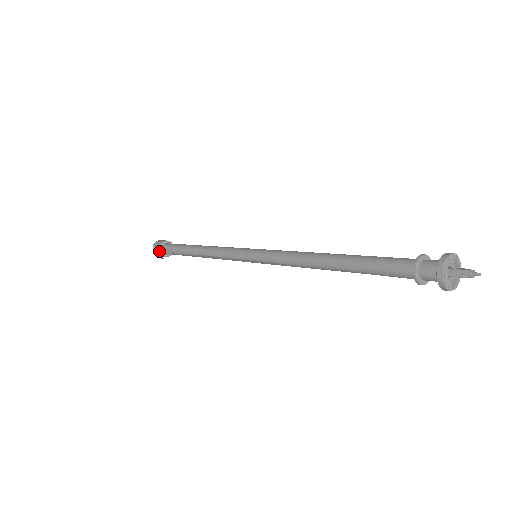
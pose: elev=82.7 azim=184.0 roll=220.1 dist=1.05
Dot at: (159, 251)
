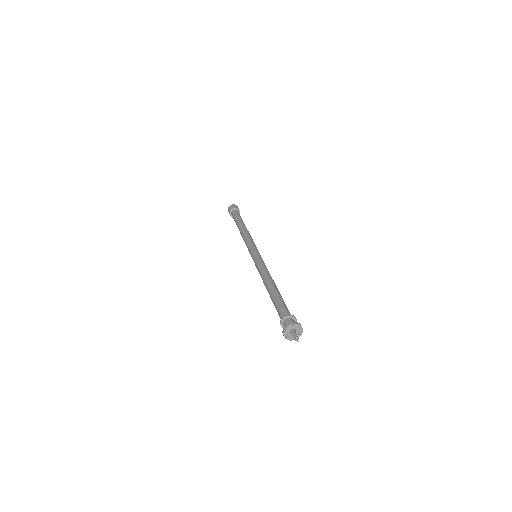
Dot at: (231, 216)
